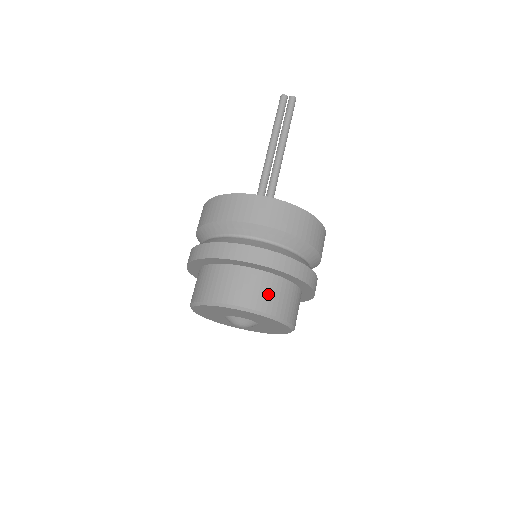
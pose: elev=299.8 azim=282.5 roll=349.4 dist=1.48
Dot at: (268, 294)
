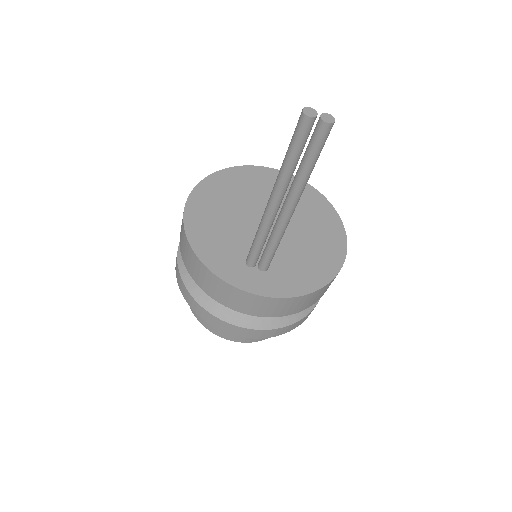
Dot at: occluded
